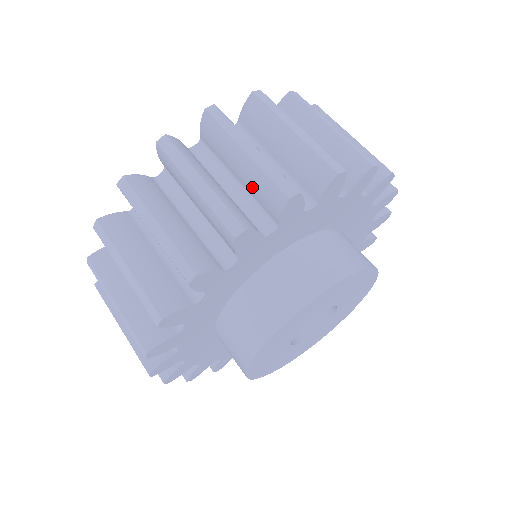
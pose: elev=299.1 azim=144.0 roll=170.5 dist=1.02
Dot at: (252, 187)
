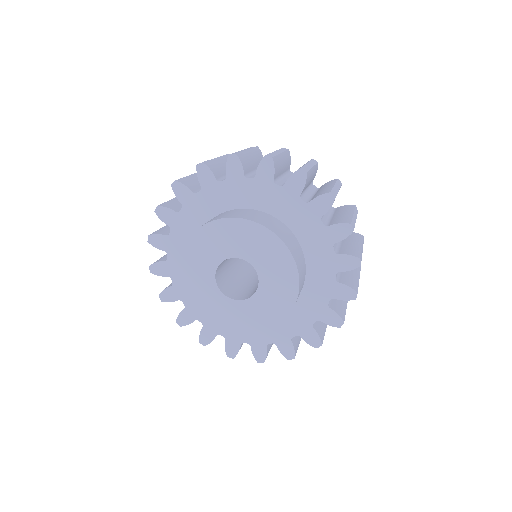
Dot at: (319, 192)
